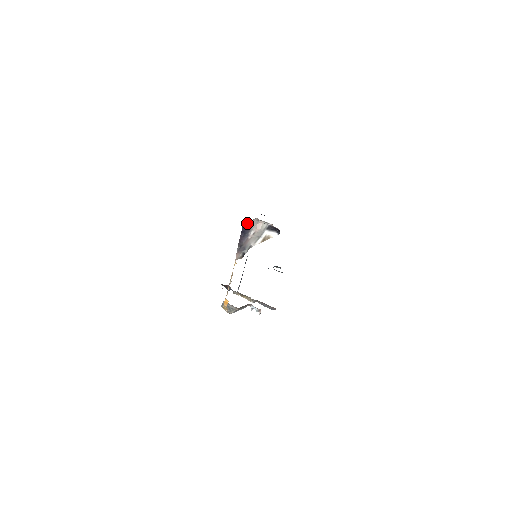
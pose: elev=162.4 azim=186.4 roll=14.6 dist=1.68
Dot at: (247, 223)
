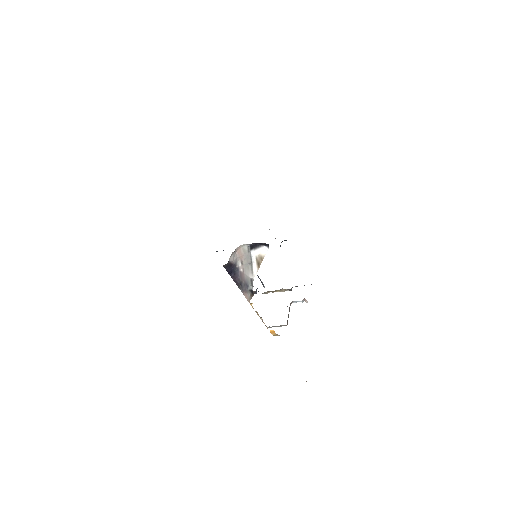
Dot at: (227, 264)
